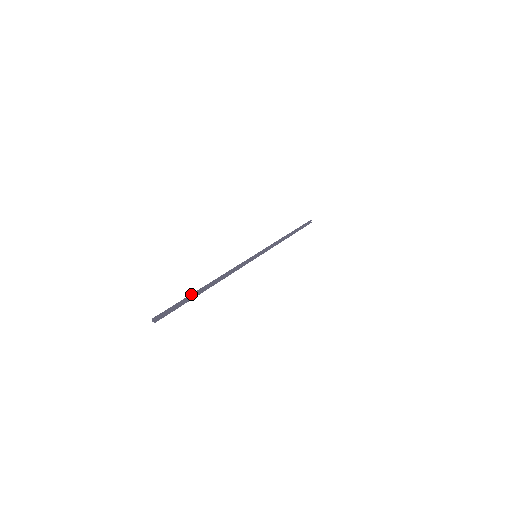
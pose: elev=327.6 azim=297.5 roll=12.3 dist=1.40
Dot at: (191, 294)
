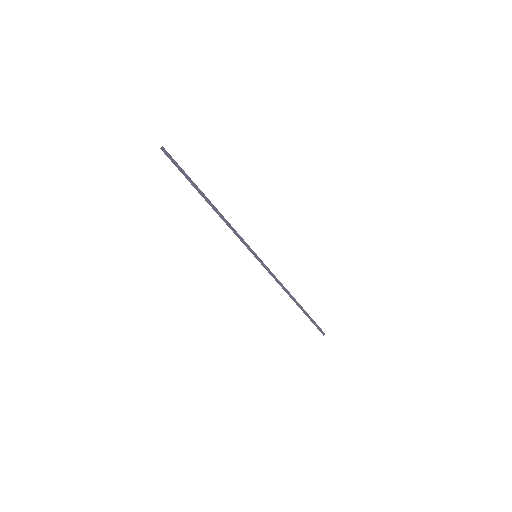
Dot at: occluded
